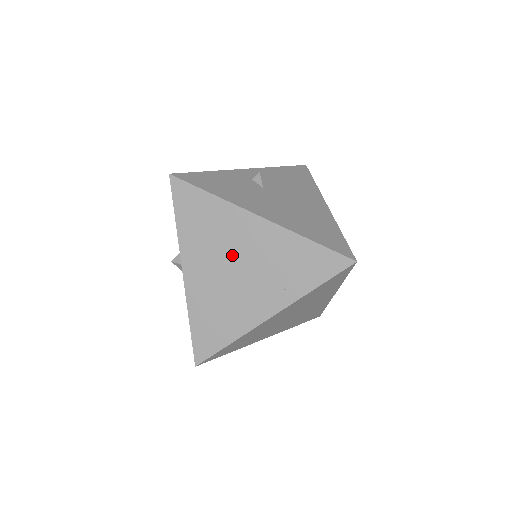
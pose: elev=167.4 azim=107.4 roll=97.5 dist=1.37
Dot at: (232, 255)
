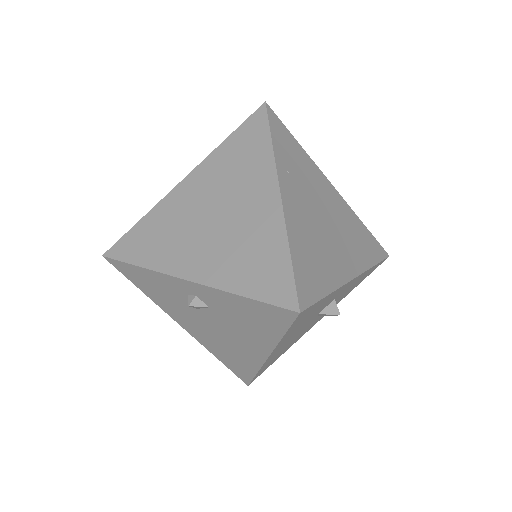
Dot at: occluded
